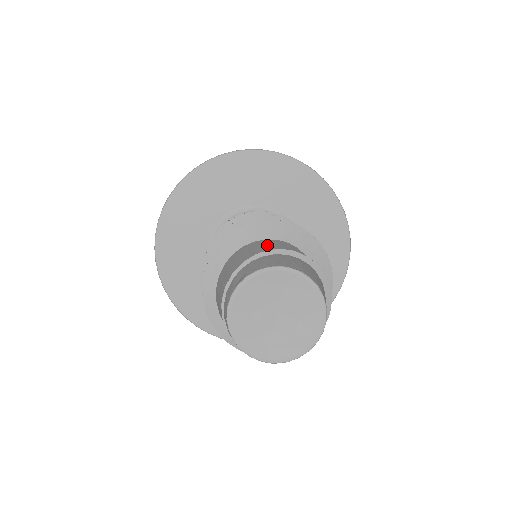
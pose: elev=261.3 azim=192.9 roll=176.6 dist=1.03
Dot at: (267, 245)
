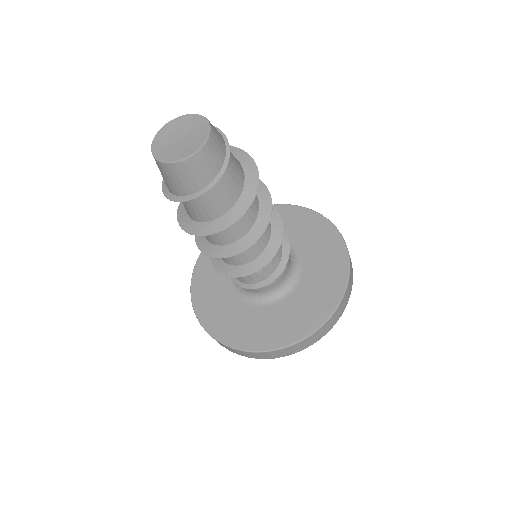
Dot at: occluded
